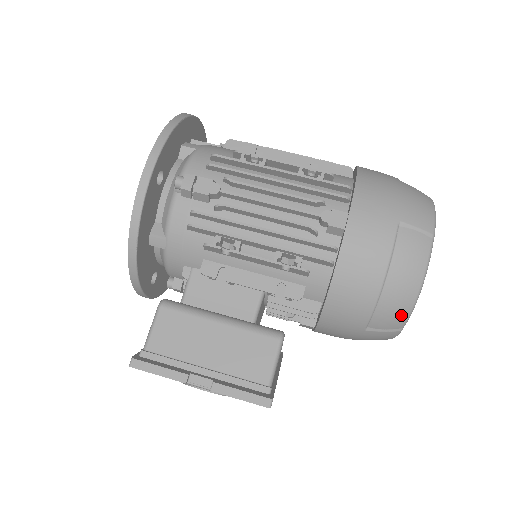
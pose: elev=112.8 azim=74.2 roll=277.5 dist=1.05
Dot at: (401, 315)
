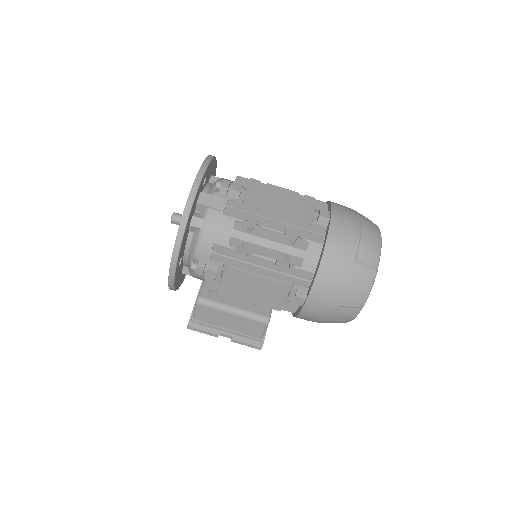
Dot at: occluded
